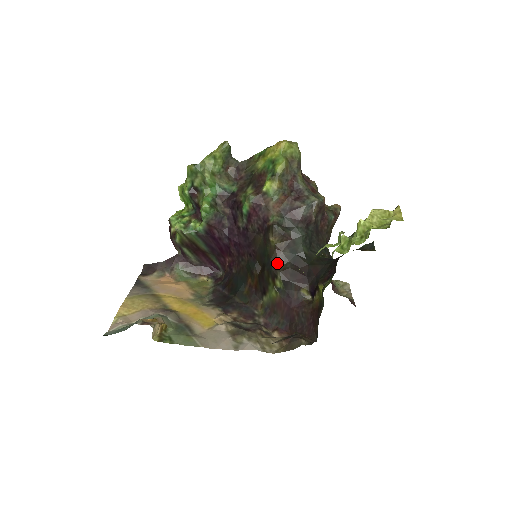
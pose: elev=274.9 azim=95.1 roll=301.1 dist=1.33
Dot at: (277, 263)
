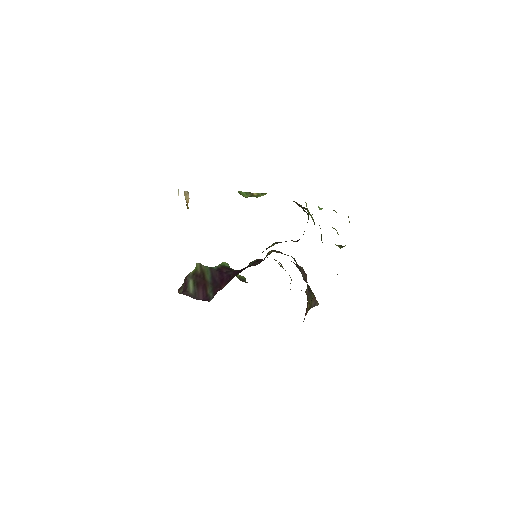
Dot at: occluded
